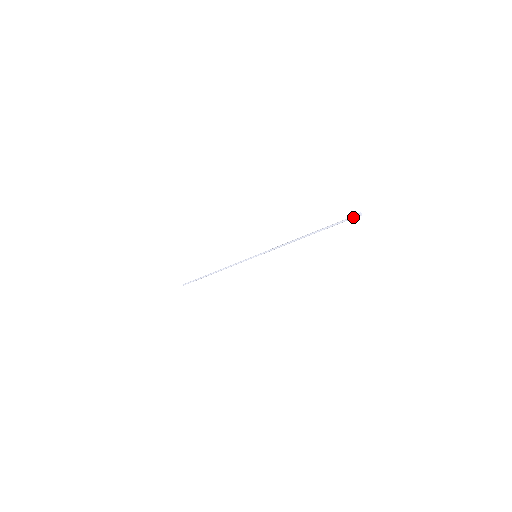
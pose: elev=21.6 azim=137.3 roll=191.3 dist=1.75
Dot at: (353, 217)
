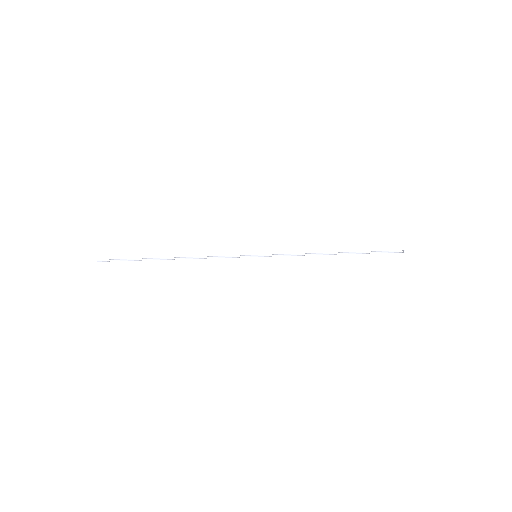
Dot at: (397, 252)
